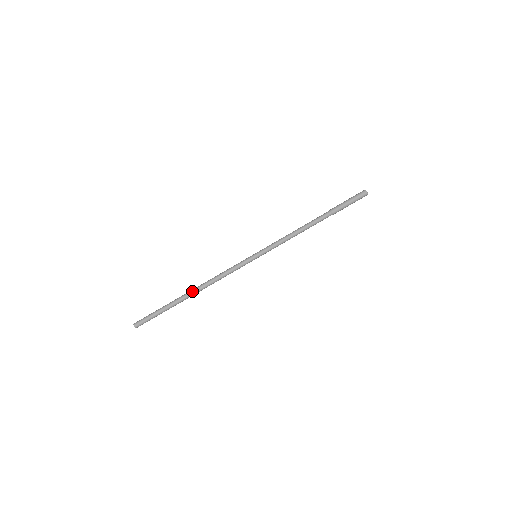
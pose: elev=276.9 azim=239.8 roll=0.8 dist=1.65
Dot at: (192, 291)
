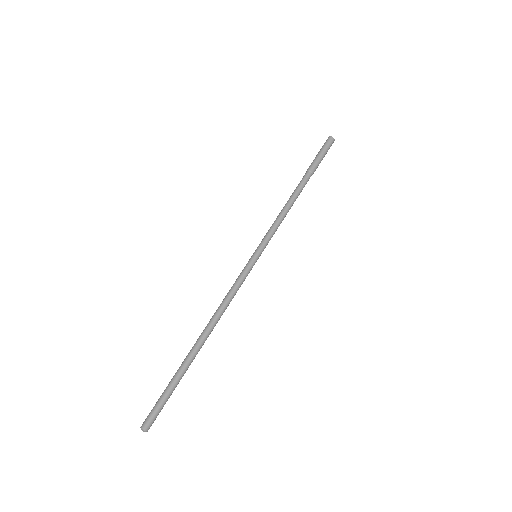
Dot at: (200, 337)
